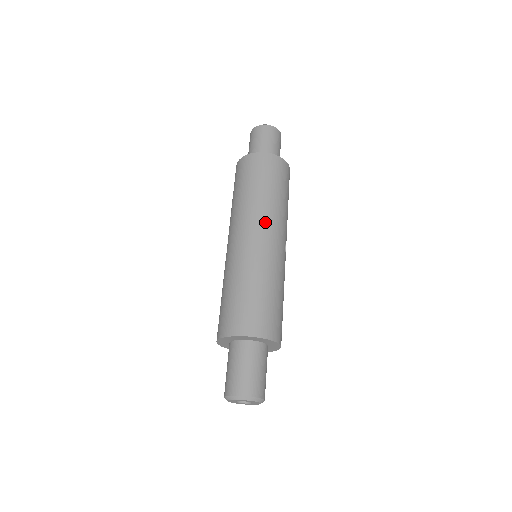
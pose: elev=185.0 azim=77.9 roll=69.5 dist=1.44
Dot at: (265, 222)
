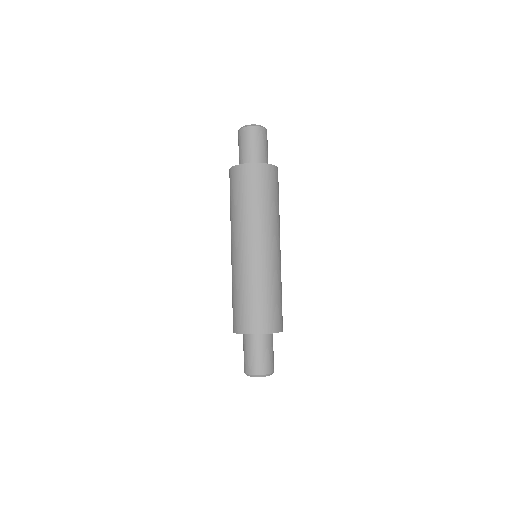
Dot at: (267, 234)
